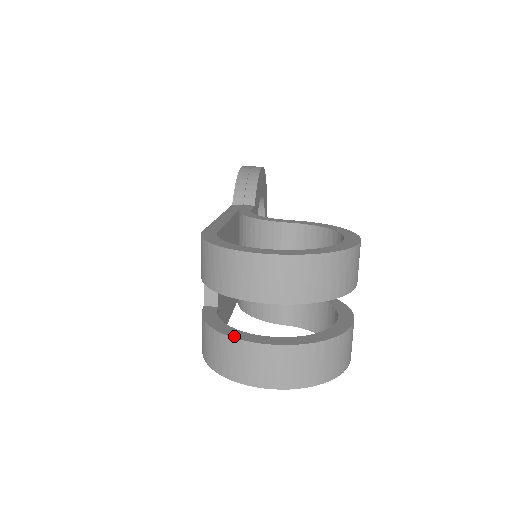
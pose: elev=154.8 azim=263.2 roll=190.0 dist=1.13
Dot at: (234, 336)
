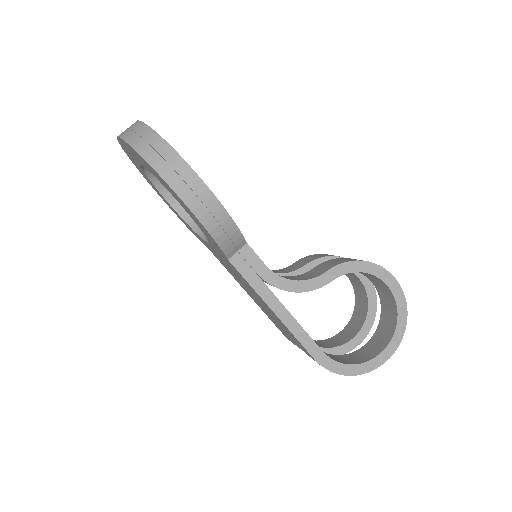
Dot at: (341, 354)
